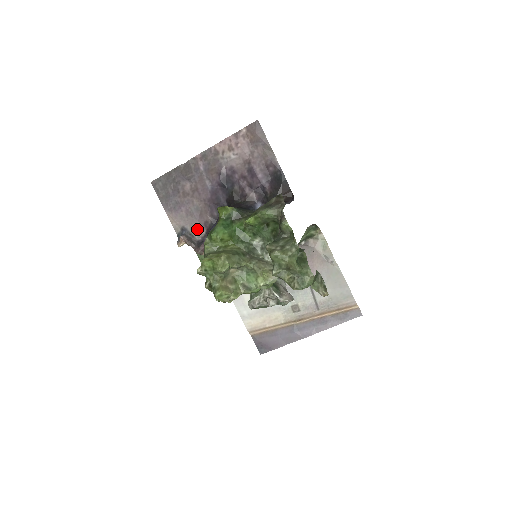
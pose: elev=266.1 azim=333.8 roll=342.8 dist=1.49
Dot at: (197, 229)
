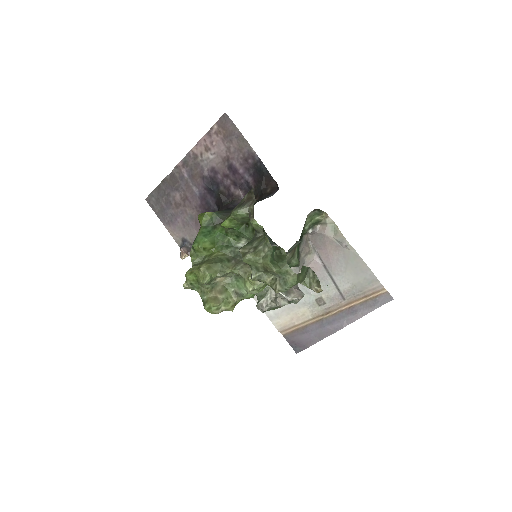
Dot at: occluded
